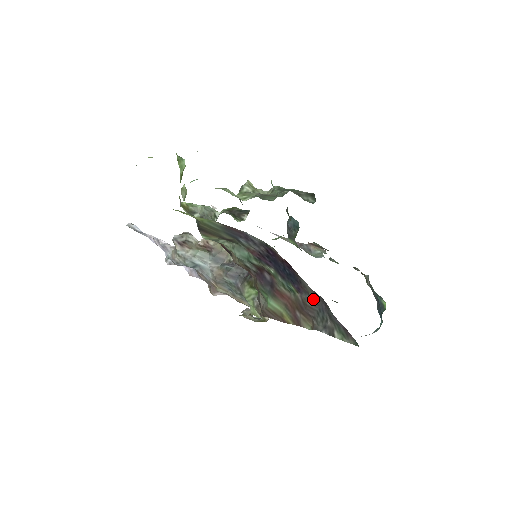
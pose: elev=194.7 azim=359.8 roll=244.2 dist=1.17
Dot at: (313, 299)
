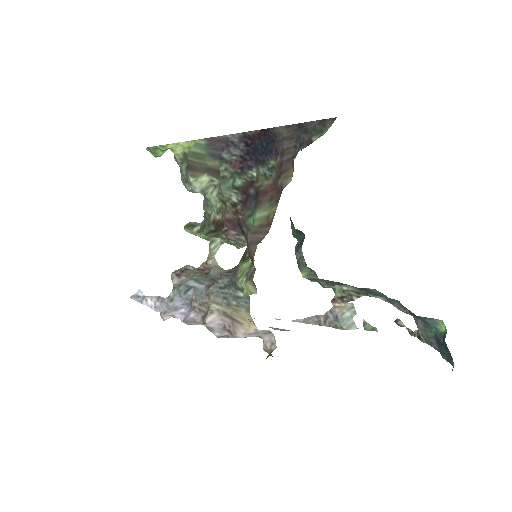
Dot at: (288, 138)
